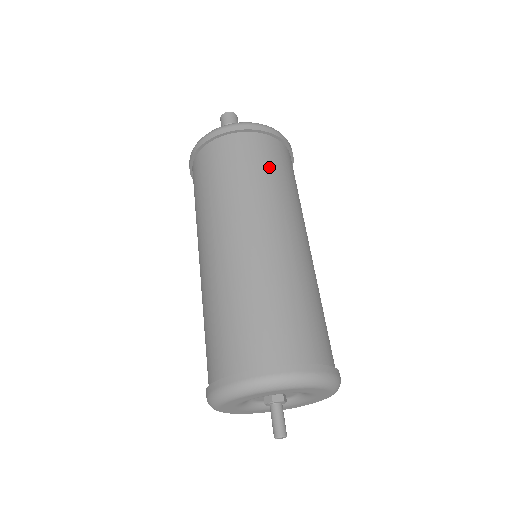
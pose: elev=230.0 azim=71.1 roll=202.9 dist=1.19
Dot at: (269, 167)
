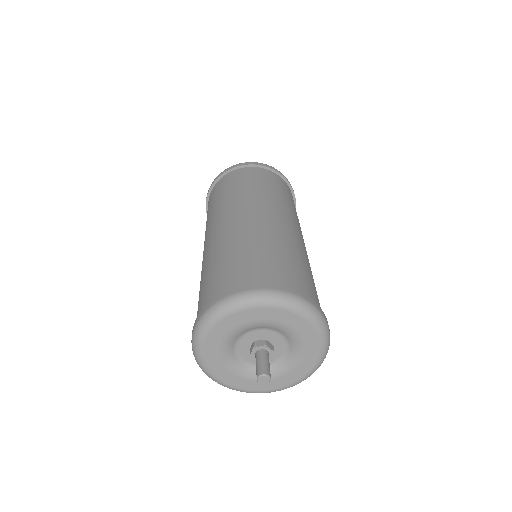
Dot at: (293, 203)
